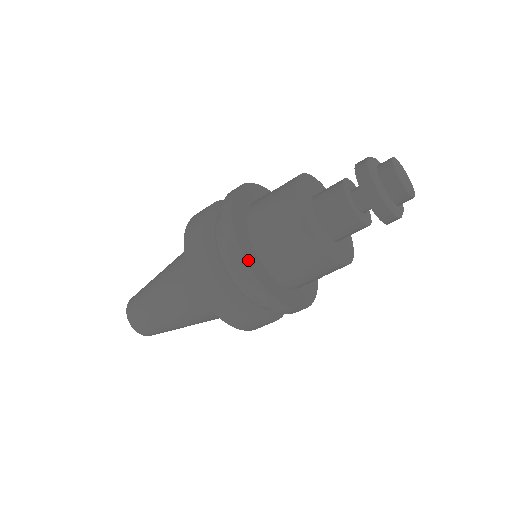
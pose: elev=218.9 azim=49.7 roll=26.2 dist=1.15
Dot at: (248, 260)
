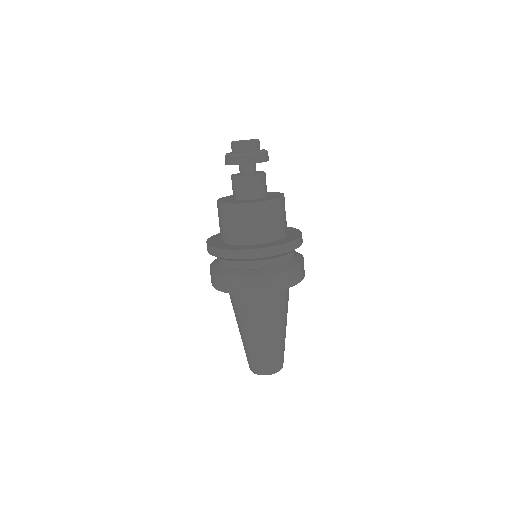
Dot at: (231, 249)
